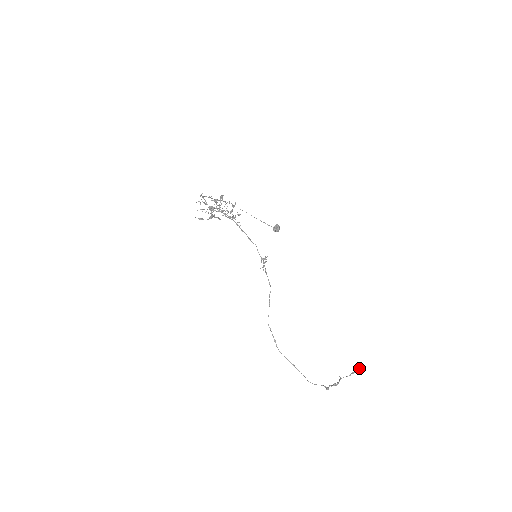
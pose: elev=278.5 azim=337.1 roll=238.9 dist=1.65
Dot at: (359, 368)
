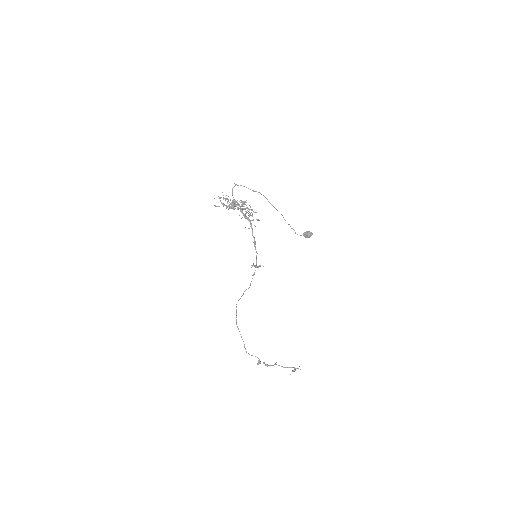
Dot at: (297, 368)
